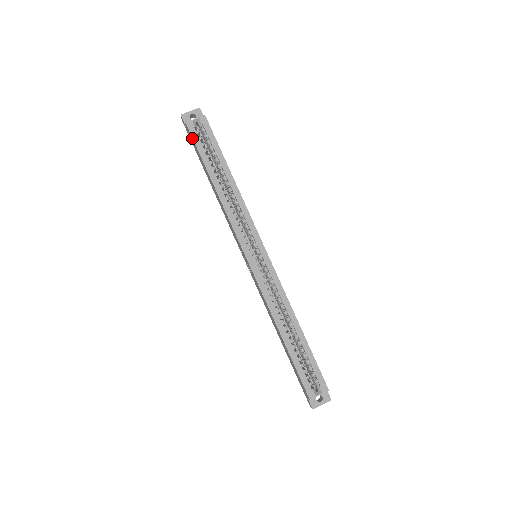
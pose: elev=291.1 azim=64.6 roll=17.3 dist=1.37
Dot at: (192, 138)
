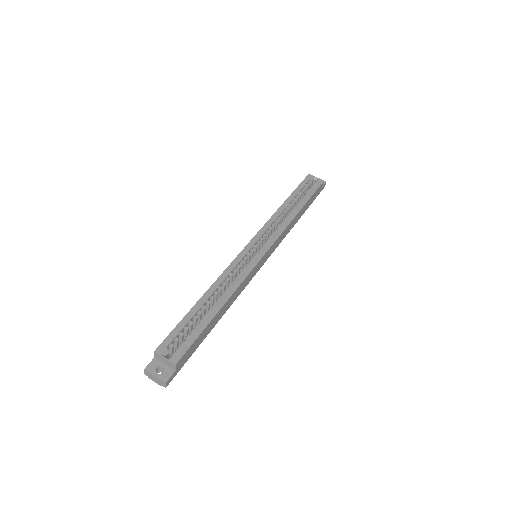
Dot at: (303, 181)
